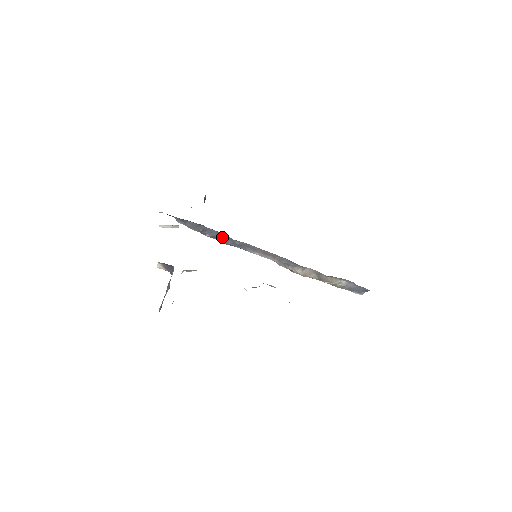
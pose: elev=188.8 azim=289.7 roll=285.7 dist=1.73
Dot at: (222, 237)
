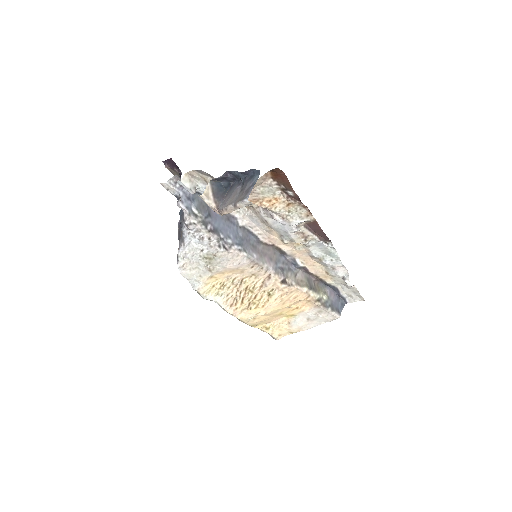
Dot at: (224, 228)
